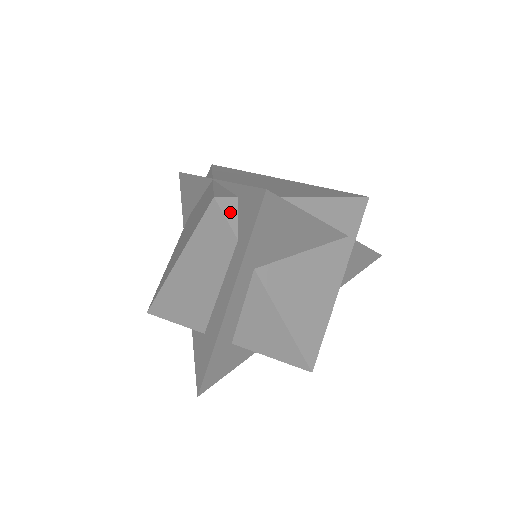
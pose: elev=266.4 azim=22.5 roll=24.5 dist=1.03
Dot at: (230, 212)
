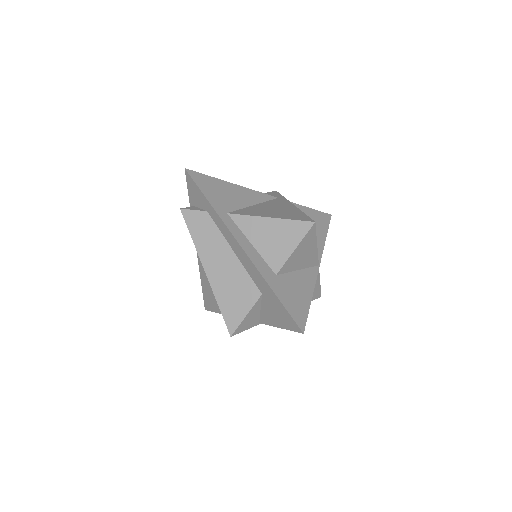
Dot at: (194, 209)
